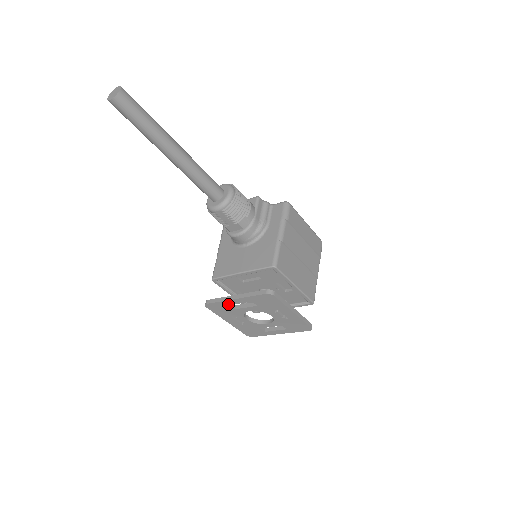
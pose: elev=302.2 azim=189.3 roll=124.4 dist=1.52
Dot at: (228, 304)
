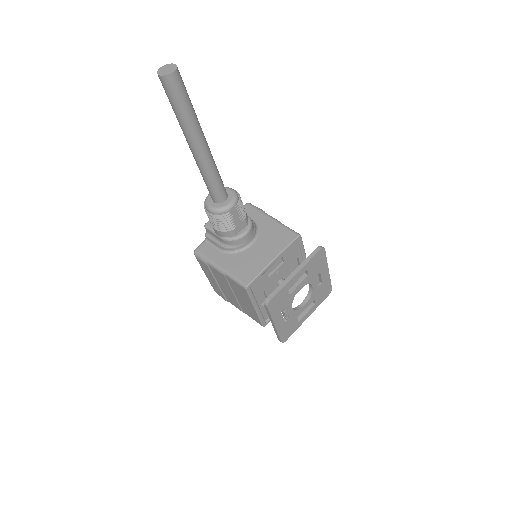
Dot at: (287, 288)
